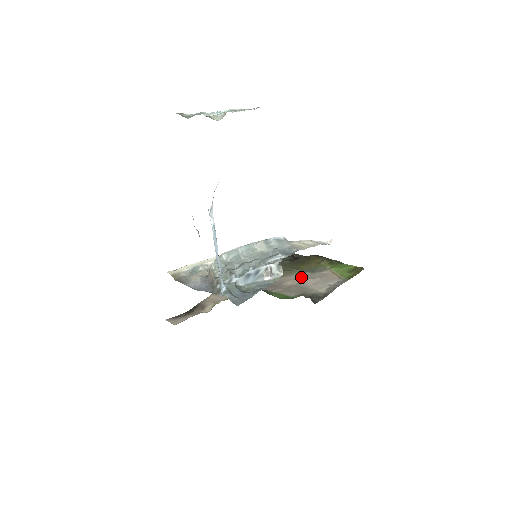
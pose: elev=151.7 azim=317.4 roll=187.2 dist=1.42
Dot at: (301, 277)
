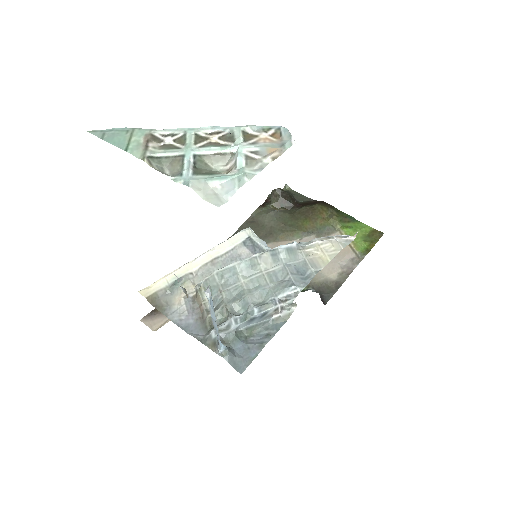
Dot at: occluded
